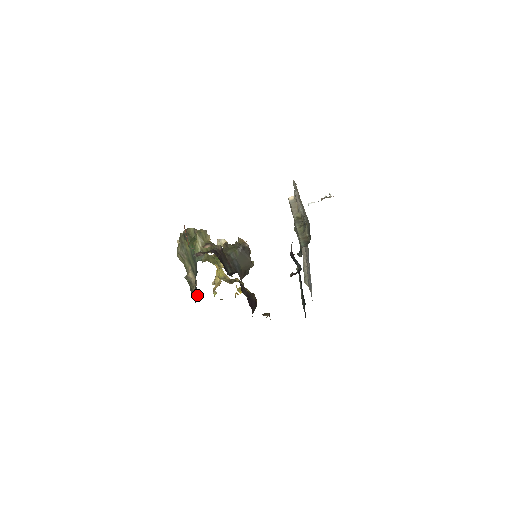
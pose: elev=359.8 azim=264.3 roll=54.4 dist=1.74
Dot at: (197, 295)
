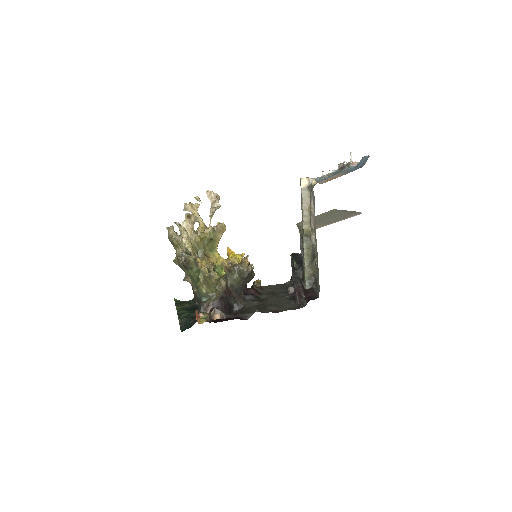
Dot at: occluded
